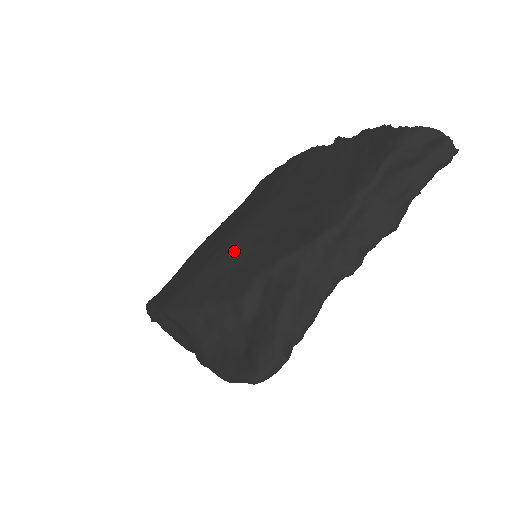
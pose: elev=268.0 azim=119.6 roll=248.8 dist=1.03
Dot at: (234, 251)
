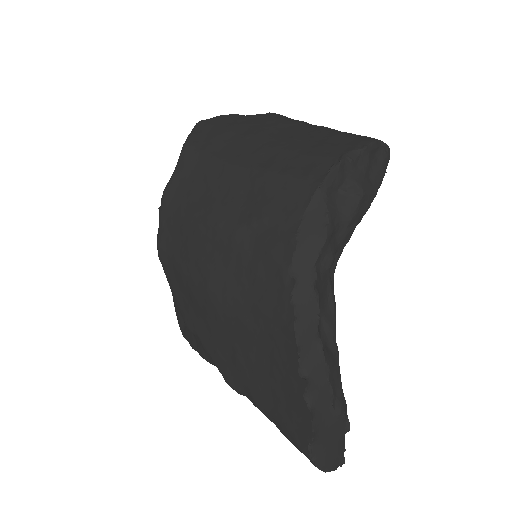
Dot at: (200, 305)
